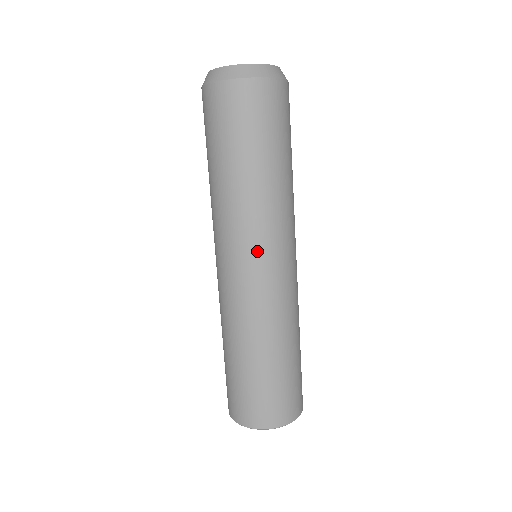
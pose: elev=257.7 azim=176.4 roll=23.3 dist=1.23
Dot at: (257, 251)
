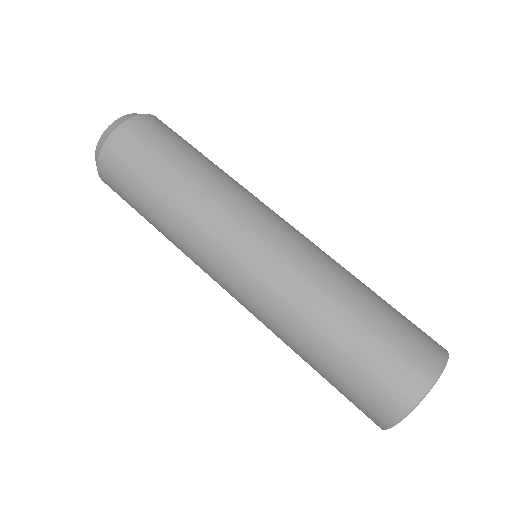
Dot at: (254, 219)
